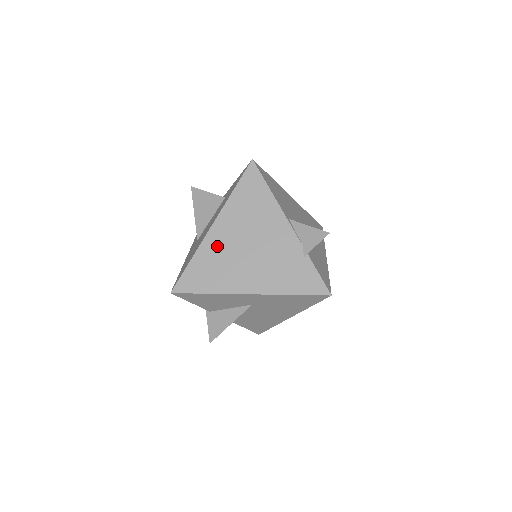
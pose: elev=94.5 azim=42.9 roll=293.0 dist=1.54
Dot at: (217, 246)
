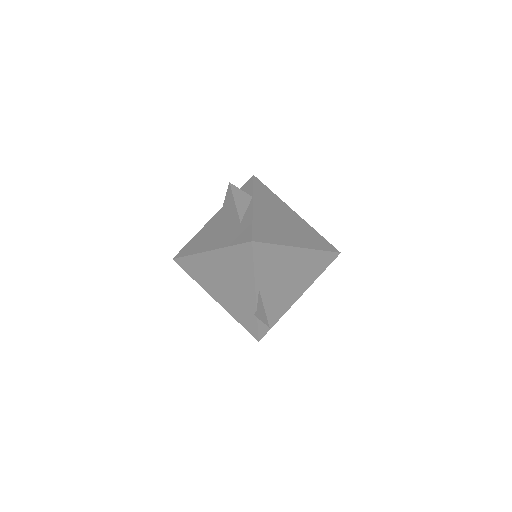
Dot at: (206, 264)
